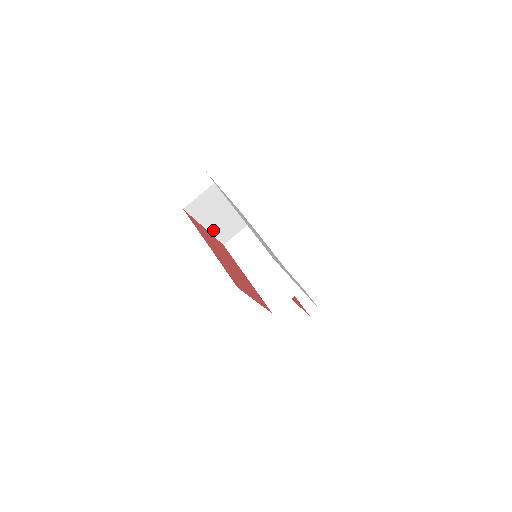
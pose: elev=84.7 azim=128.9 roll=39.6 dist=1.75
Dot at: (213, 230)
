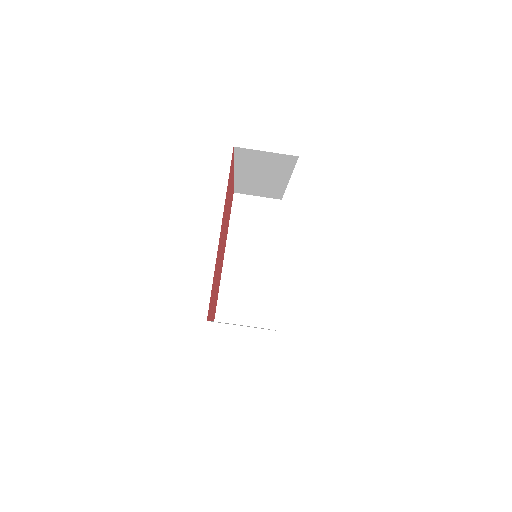
Dot at: (240, 179)
